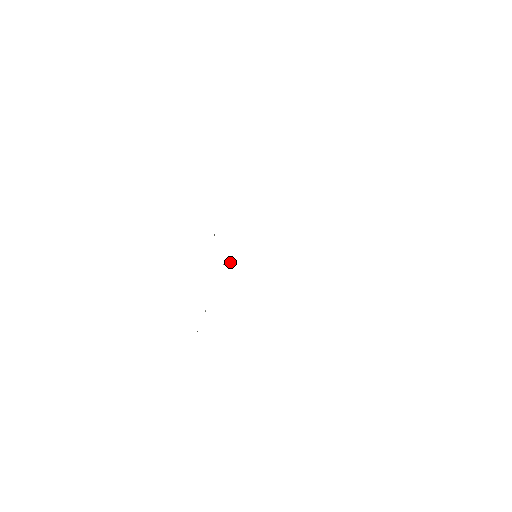
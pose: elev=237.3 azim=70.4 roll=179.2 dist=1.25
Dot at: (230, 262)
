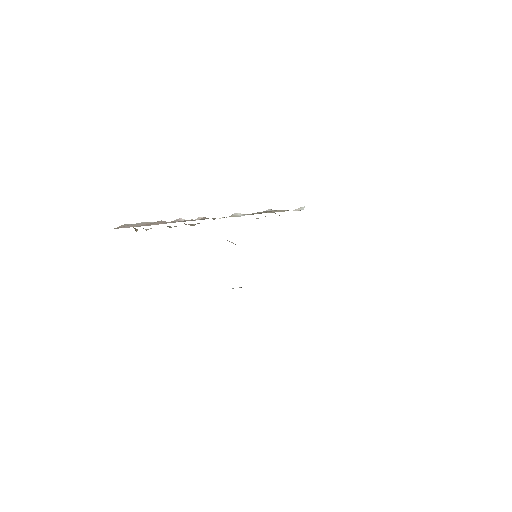
Dot at: (232, 242)
